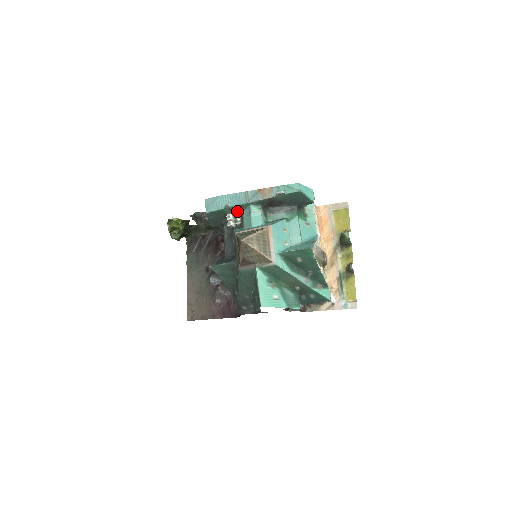
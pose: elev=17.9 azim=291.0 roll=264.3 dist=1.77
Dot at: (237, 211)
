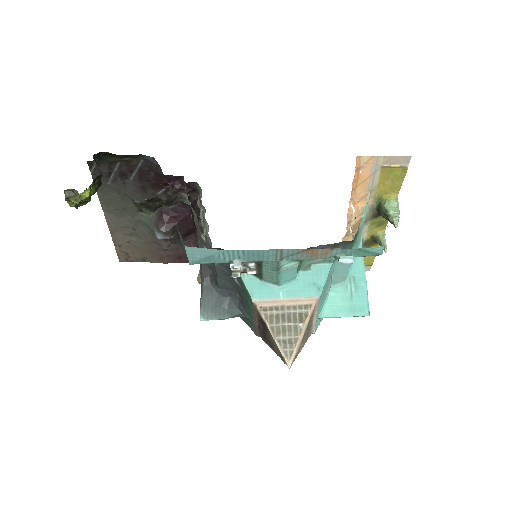
Dot at: occluded
